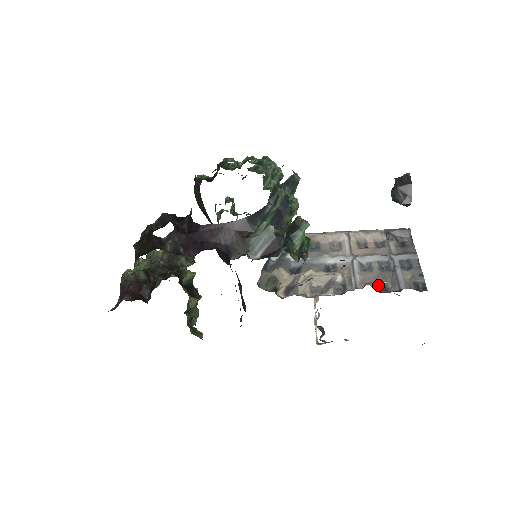
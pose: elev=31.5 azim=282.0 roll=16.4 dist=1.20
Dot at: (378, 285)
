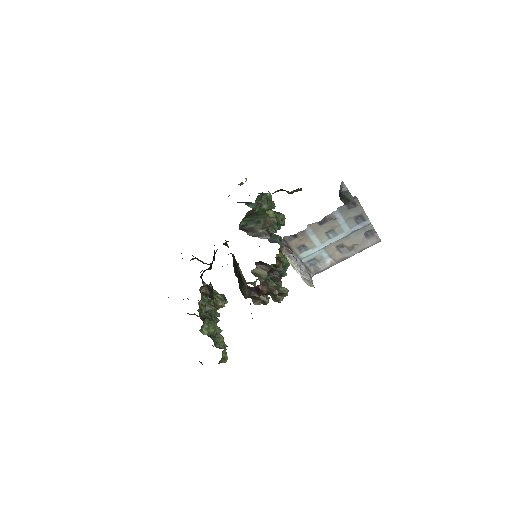
Dot at: occluded
